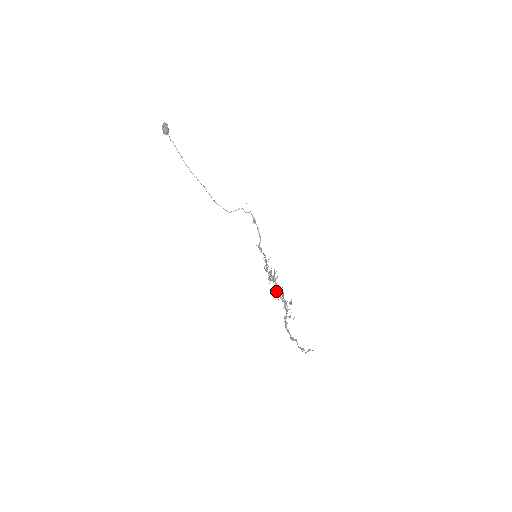
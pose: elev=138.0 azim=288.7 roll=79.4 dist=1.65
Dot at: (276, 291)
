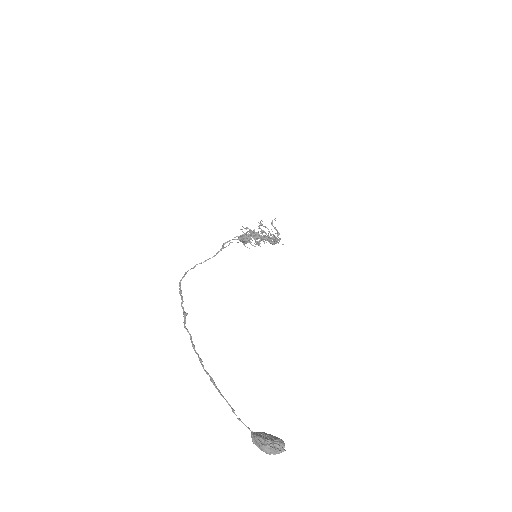
Dot at: (263, 241)
